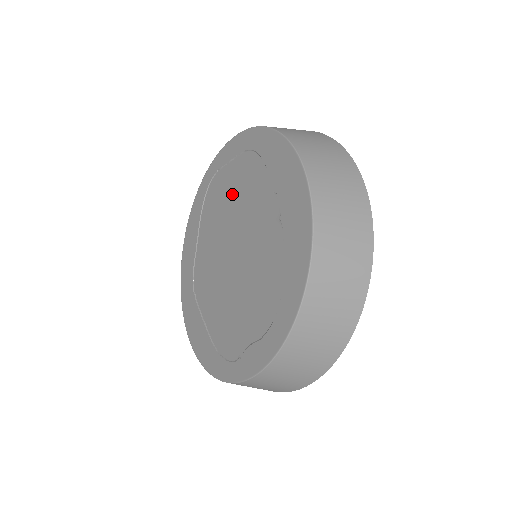
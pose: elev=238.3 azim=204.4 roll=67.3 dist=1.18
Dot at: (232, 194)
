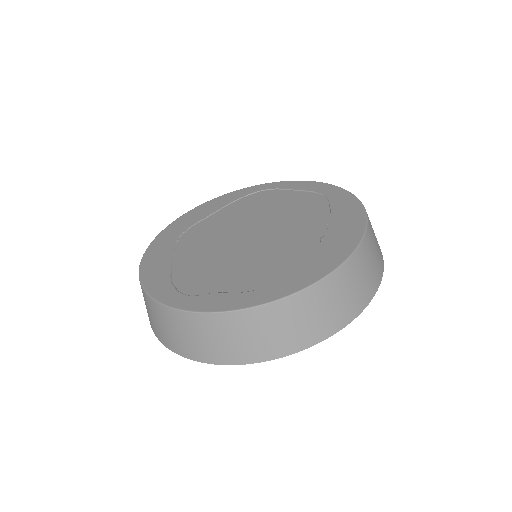
Dot at: (280, 206)
